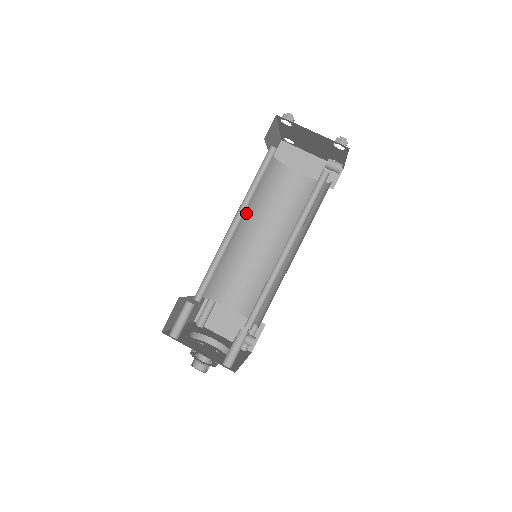
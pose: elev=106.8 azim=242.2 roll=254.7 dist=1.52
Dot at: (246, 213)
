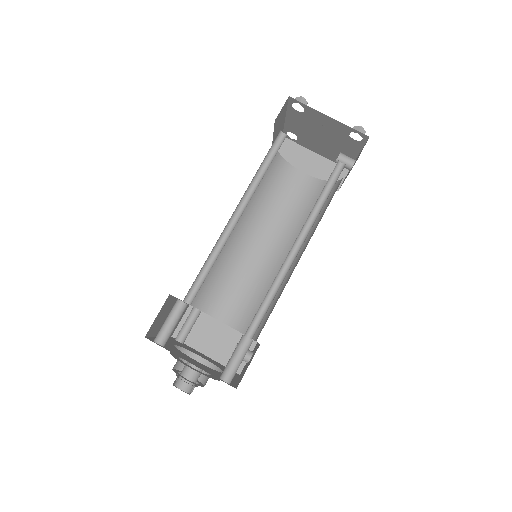
Dot at: occluded
